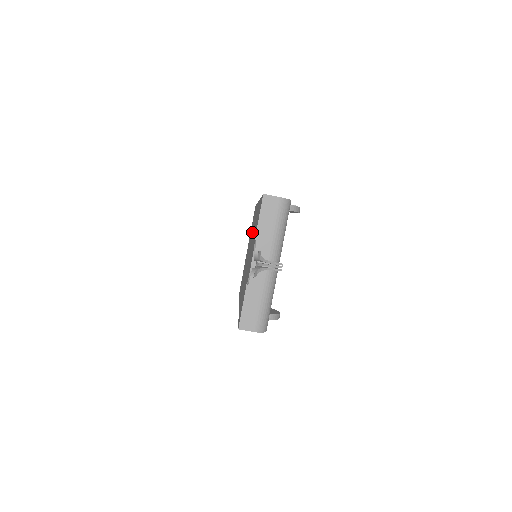
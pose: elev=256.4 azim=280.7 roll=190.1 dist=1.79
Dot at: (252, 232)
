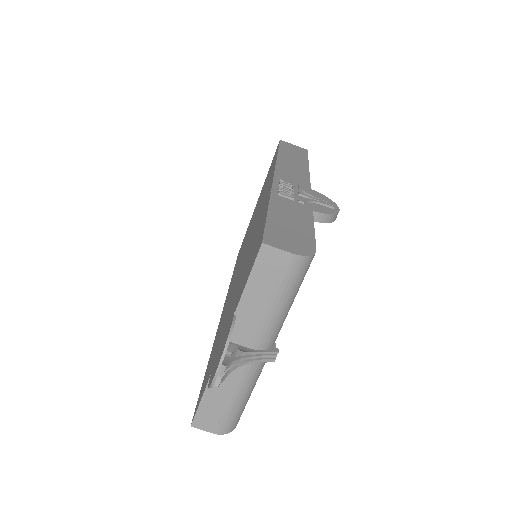
Dot at: (257, 216)
